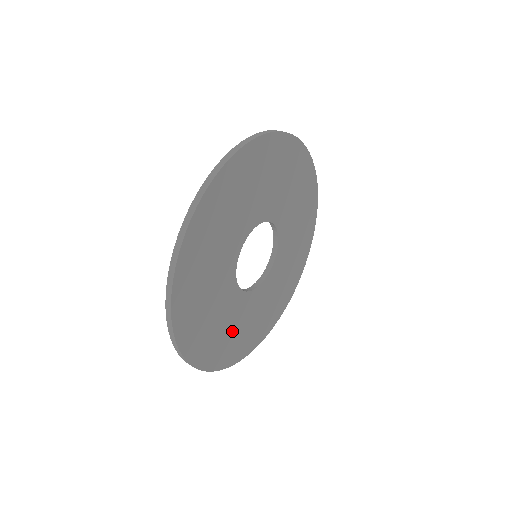
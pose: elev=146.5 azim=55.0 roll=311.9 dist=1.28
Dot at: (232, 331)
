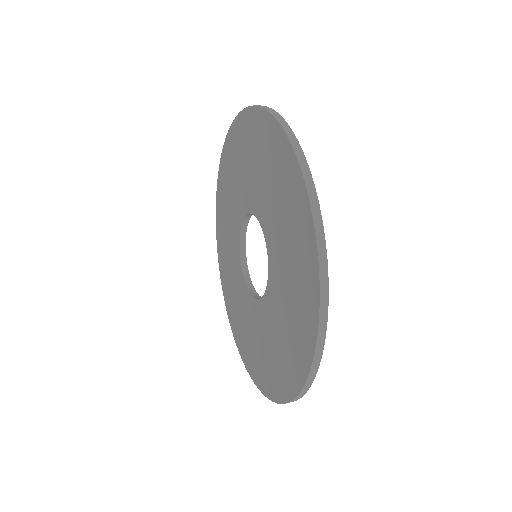
Dot at: occluded
